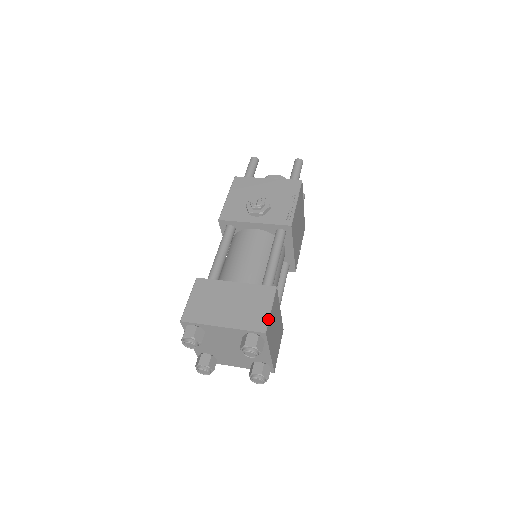
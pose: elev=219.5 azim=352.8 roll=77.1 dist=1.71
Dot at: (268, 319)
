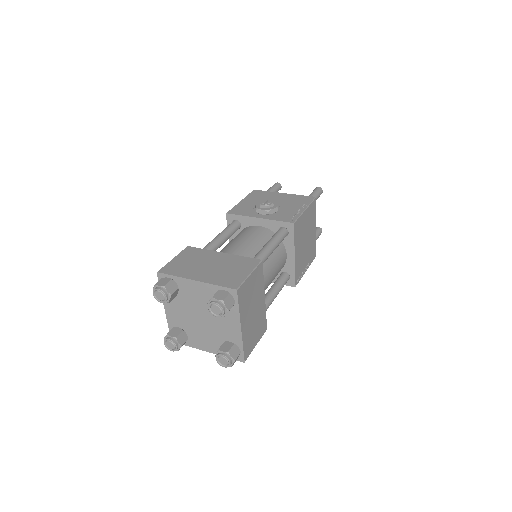
Dot at: (244, 280)
